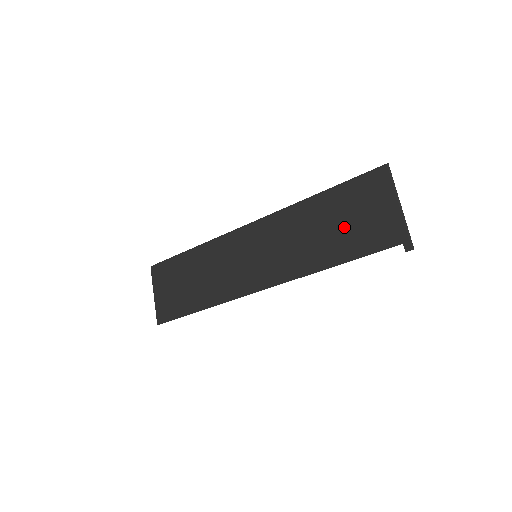
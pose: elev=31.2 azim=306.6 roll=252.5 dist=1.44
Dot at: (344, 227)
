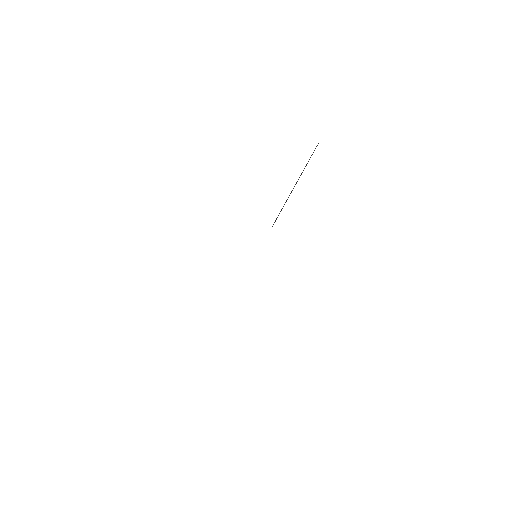
Dot at: occluded
